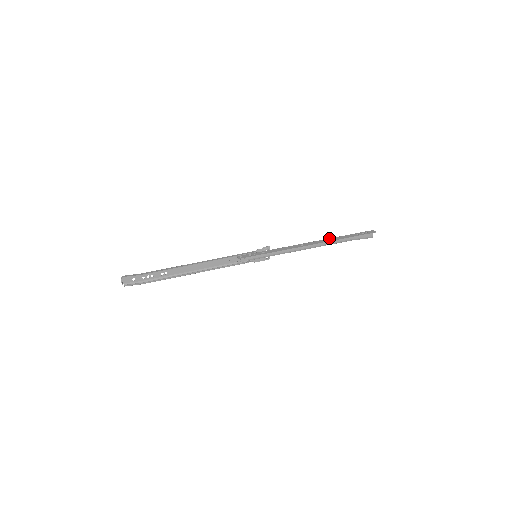
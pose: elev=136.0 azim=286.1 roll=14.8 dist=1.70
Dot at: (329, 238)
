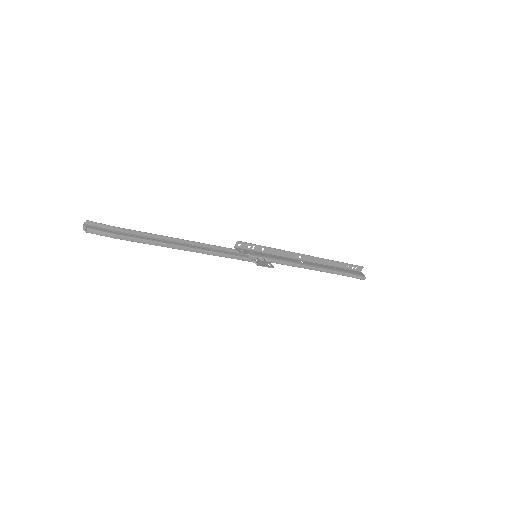
Dot at: (323, 264)
